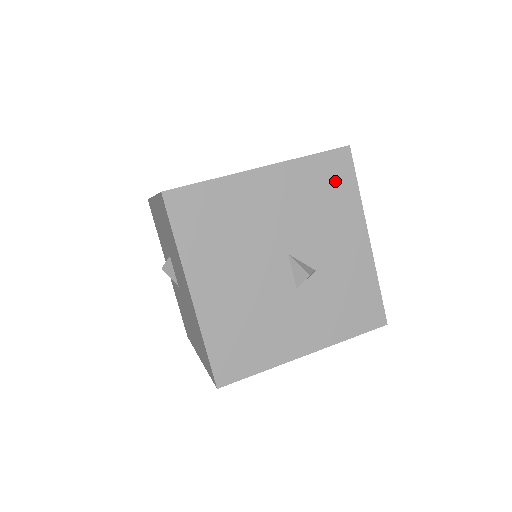
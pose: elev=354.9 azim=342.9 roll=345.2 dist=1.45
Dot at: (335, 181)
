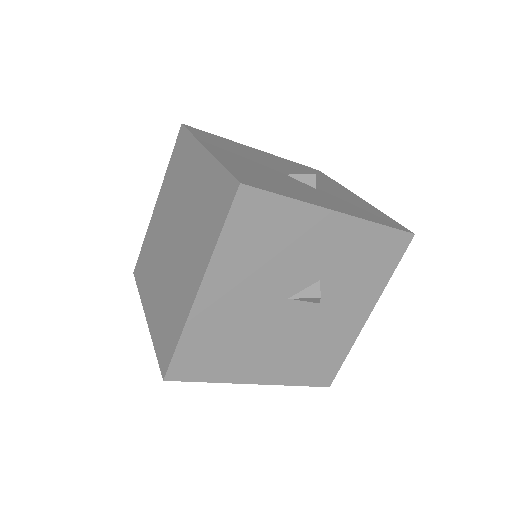
Dot at: (263, 221)
